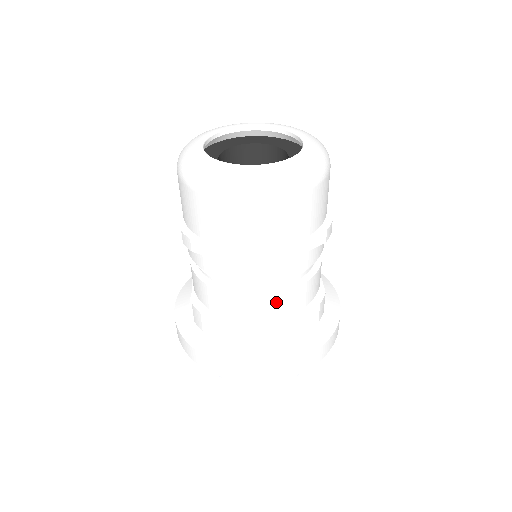
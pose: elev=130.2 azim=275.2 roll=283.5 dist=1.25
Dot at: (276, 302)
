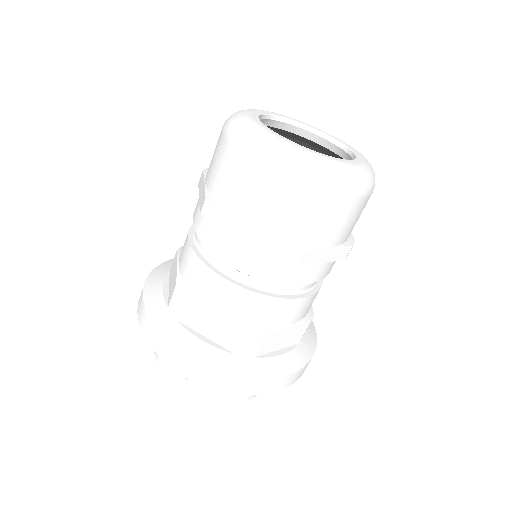
Dot at: (205, 275)
